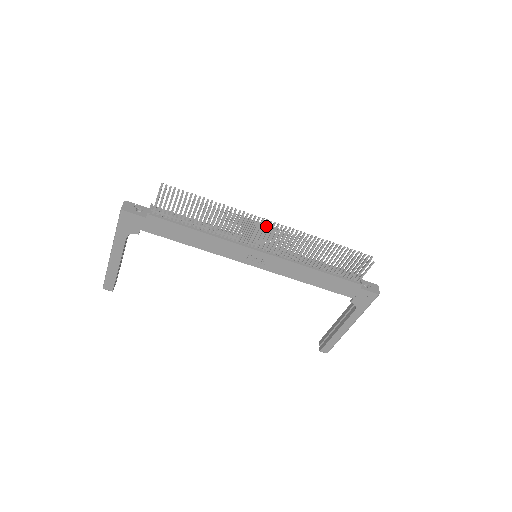
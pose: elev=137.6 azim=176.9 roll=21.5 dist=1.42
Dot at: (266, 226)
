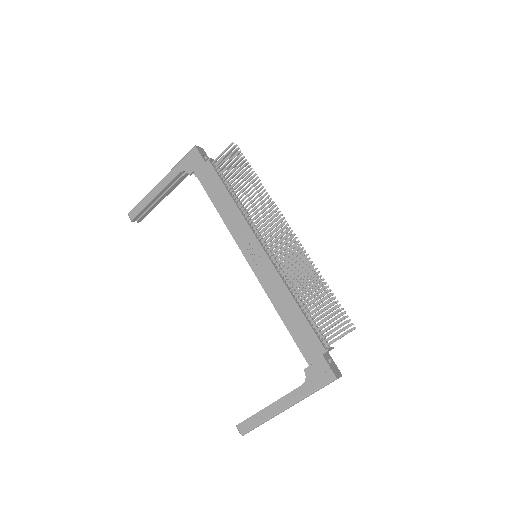
Dot at: (283, 224)
